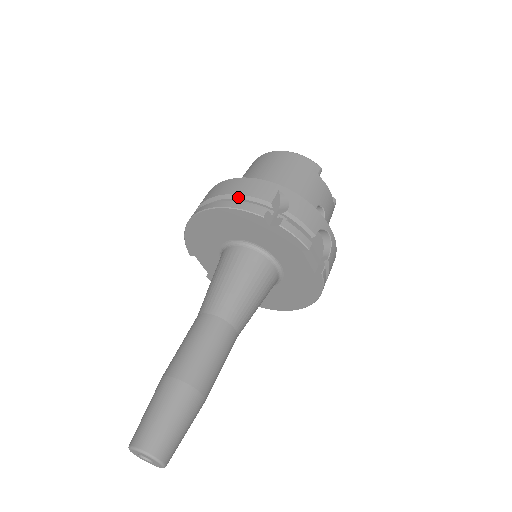
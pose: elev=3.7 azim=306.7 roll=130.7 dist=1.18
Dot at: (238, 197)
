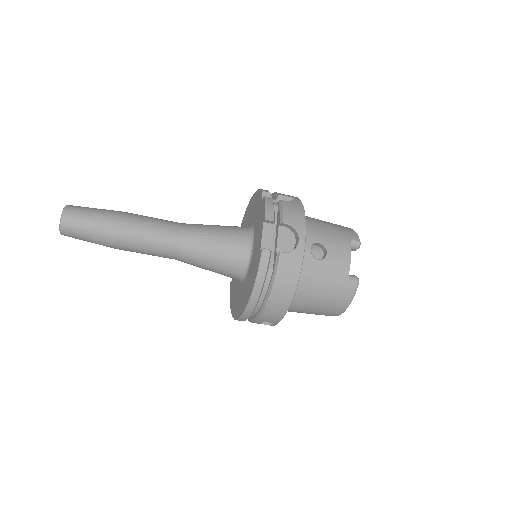
Dot at: (271, 195)
